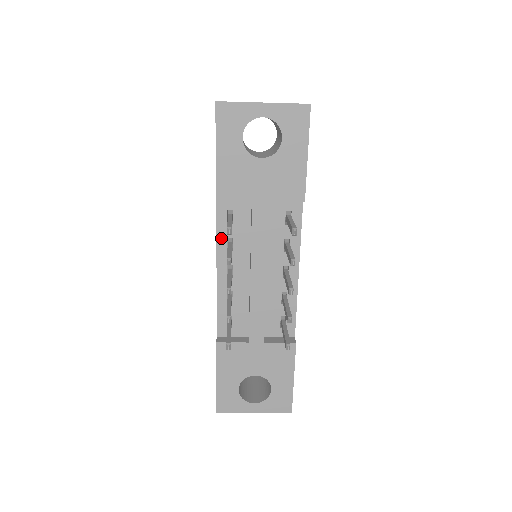
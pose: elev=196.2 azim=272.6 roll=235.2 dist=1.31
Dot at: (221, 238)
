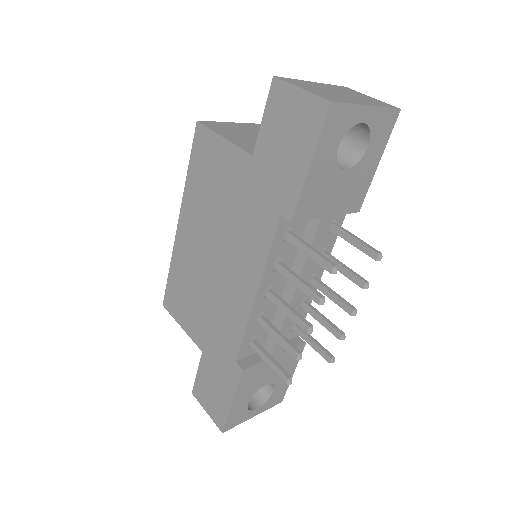
Dot at: (271, 259)
